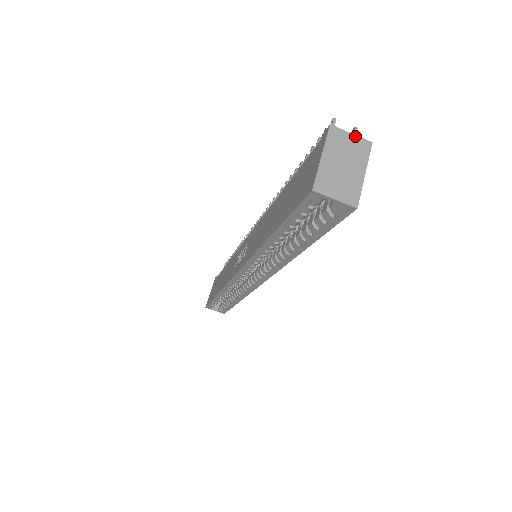
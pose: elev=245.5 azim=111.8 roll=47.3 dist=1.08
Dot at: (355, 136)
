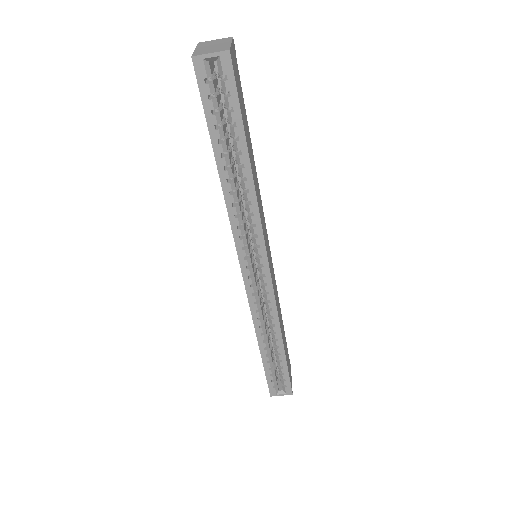
Dot at: (219, 39)
